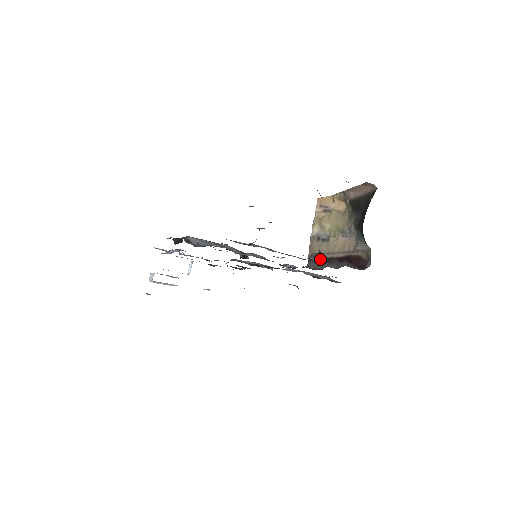
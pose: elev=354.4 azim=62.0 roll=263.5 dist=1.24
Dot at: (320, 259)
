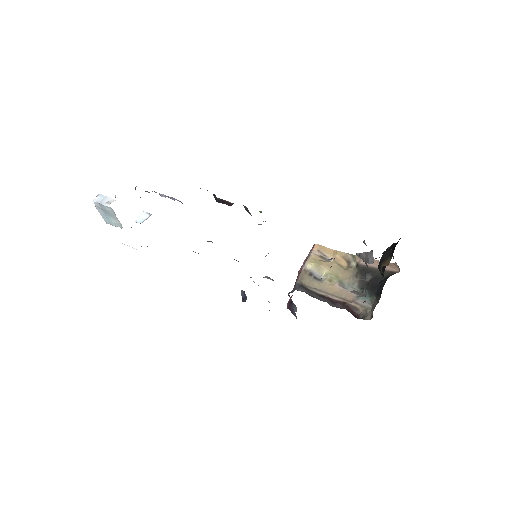
Dot at: (311, 291)
